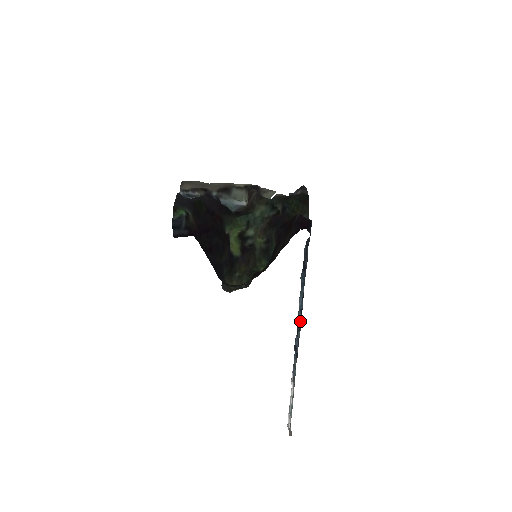
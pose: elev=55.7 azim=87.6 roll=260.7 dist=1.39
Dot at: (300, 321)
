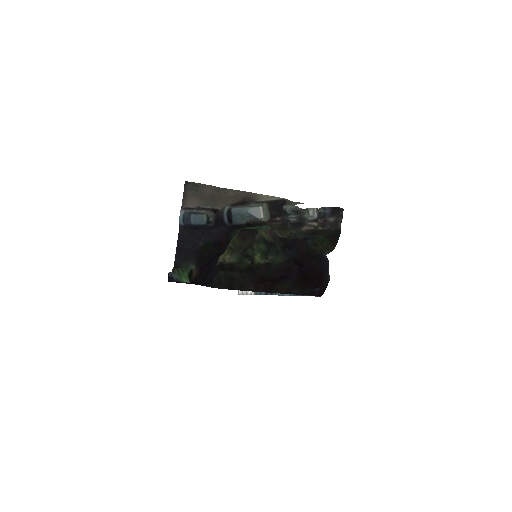
Dot at: occluded
